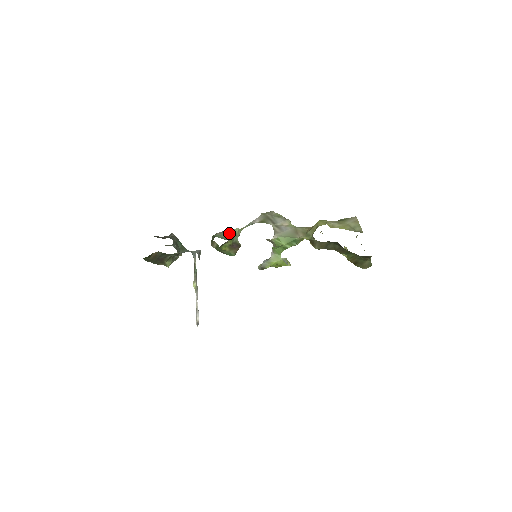
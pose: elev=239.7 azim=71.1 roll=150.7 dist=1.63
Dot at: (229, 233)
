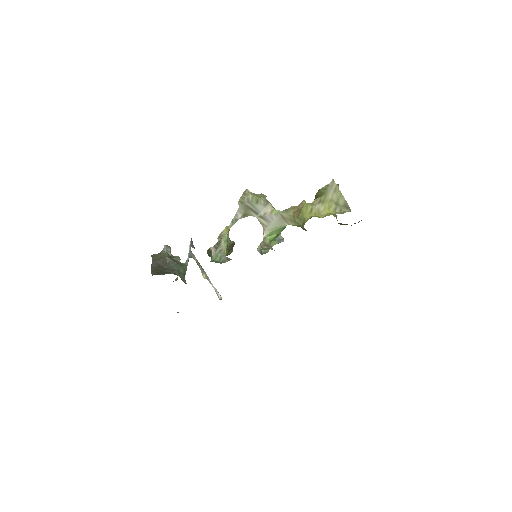
Dot at: (221, 245)
